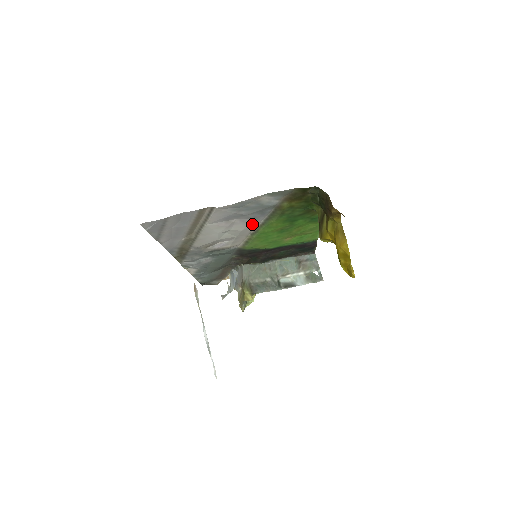
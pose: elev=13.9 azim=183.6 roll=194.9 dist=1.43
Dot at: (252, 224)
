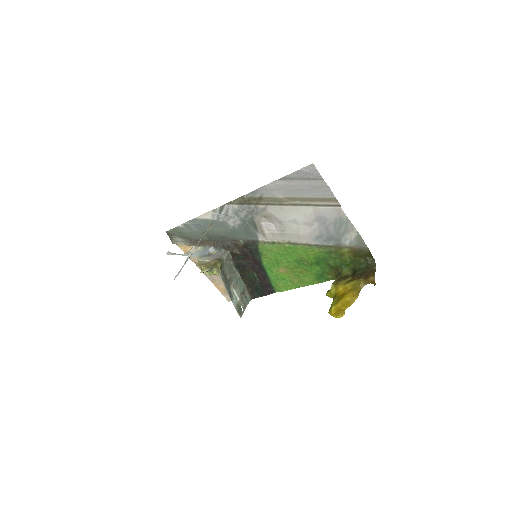
Dot at: (309, 238)
